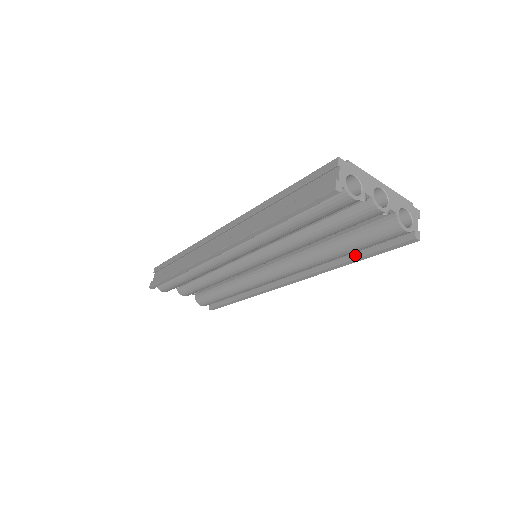
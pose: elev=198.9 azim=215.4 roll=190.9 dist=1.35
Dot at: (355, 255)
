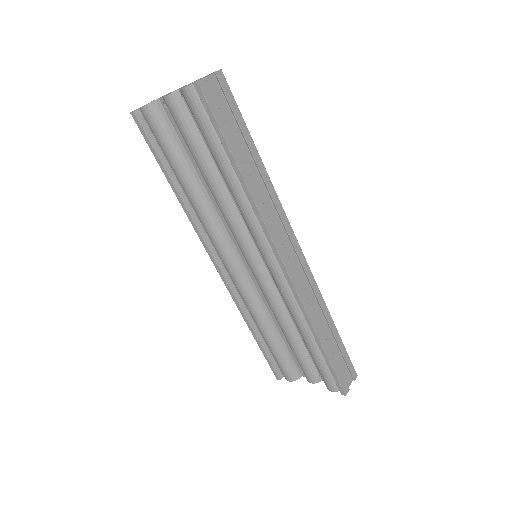
Dot at: (232, 160)
